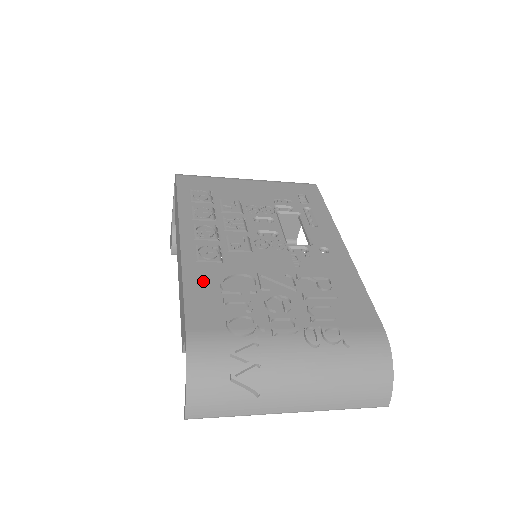
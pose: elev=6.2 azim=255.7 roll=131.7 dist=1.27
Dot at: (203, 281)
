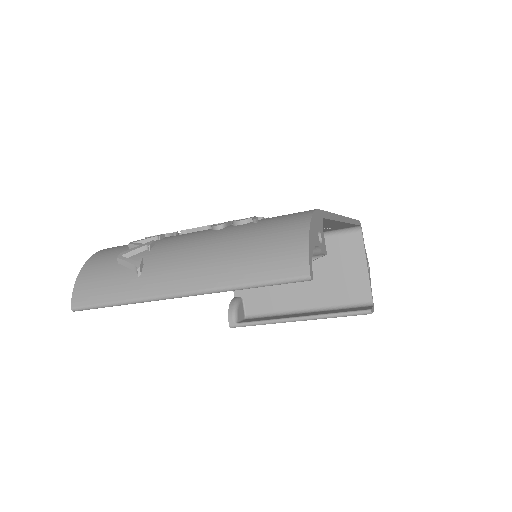
Dot at: occluded
